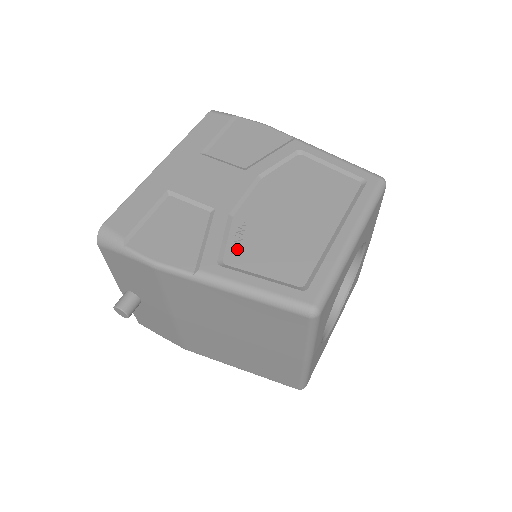
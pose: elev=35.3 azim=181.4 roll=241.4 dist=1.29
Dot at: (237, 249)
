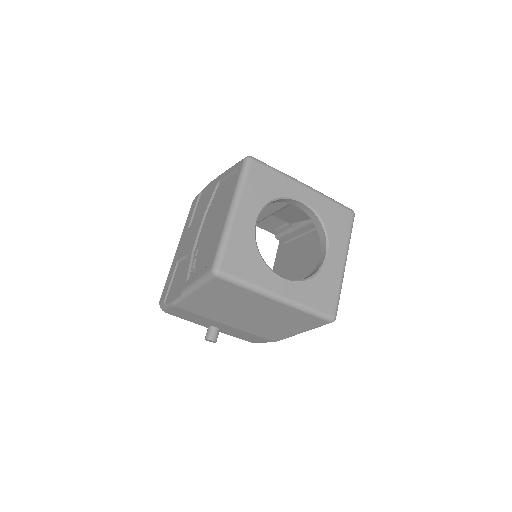
Dot at: (193, 267)
